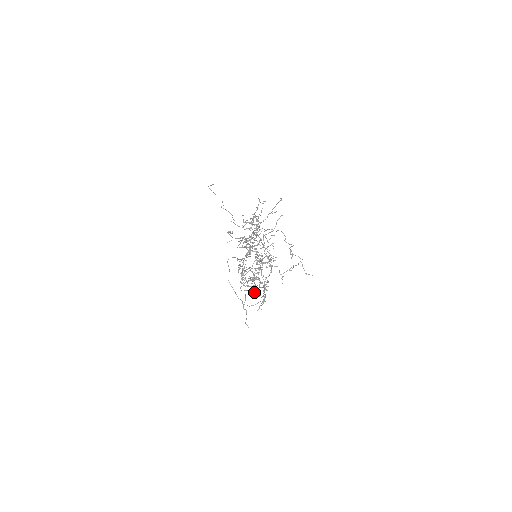
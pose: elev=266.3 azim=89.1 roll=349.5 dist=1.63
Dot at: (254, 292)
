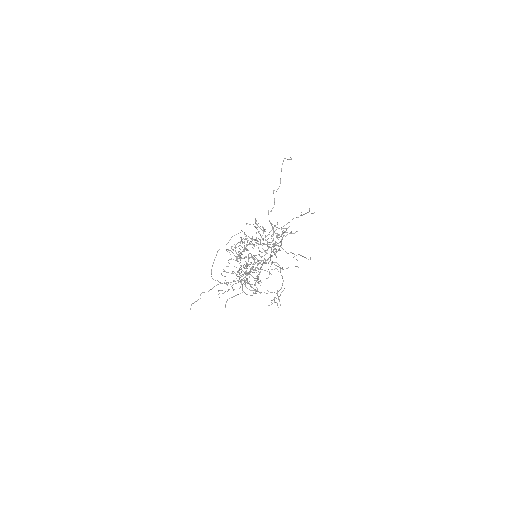
Dot at: (237, 256)
